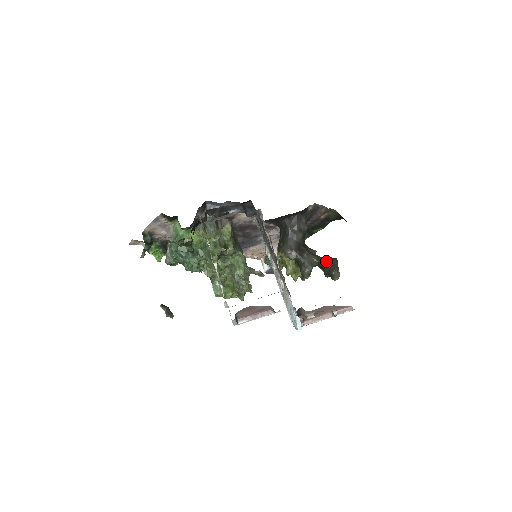
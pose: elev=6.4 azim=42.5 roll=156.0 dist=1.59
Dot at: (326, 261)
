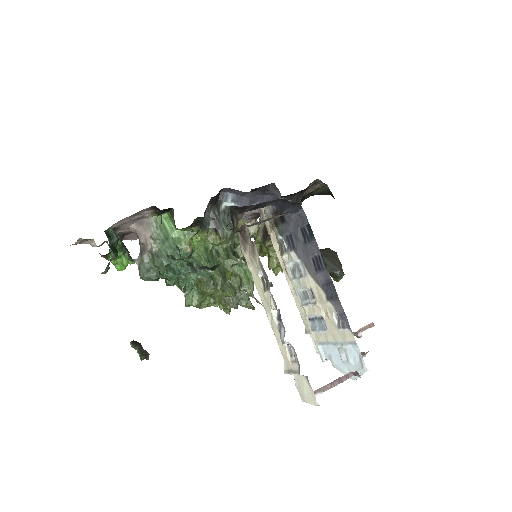
Dot at: (327, 256)
